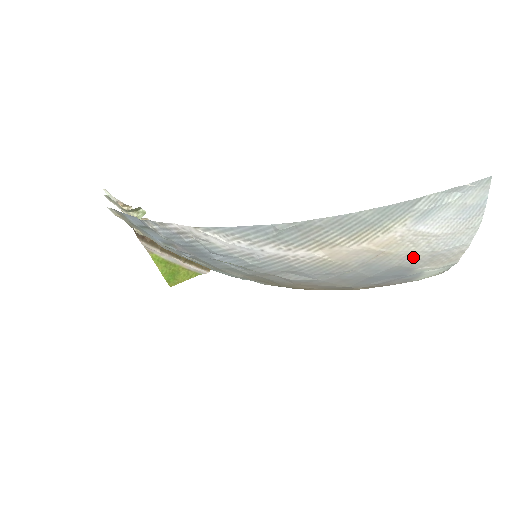
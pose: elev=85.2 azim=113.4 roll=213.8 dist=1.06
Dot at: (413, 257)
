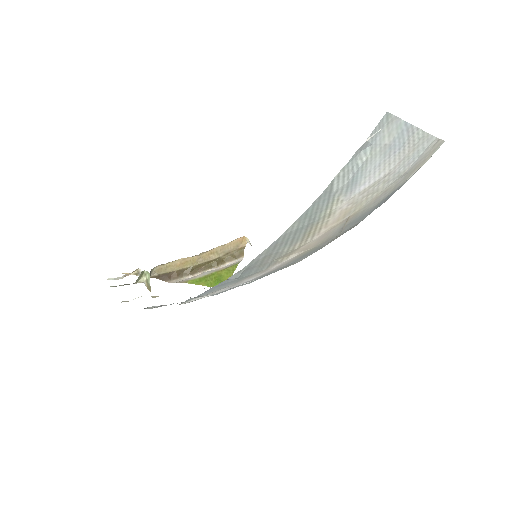
Dot at: (385, 192)
